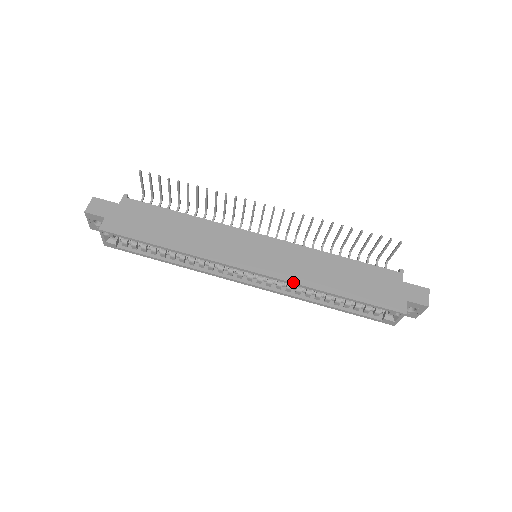
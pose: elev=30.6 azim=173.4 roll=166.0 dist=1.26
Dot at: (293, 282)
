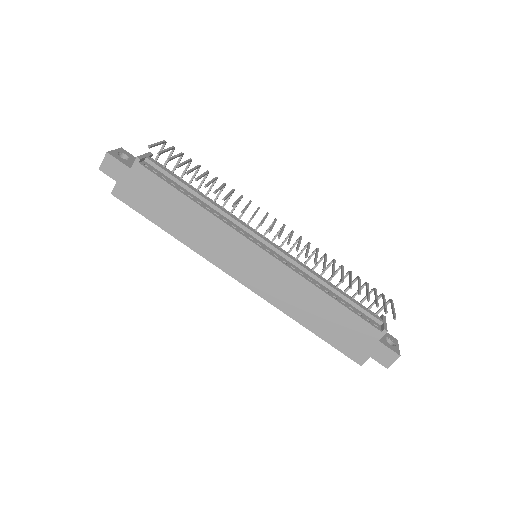
Dot at: (273, 304)
